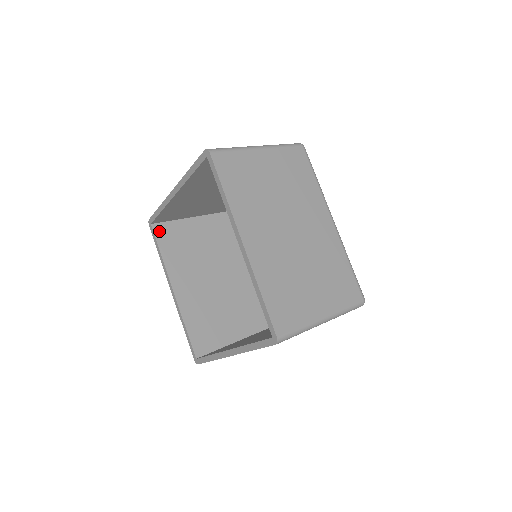
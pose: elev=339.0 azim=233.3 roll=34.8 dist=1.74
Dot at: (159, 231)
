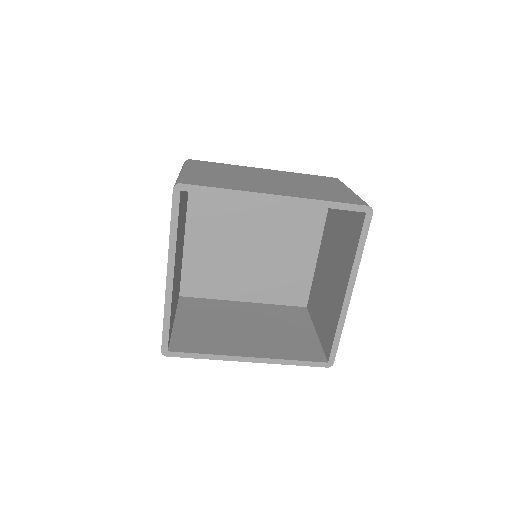
Dot at: (180, 200)
